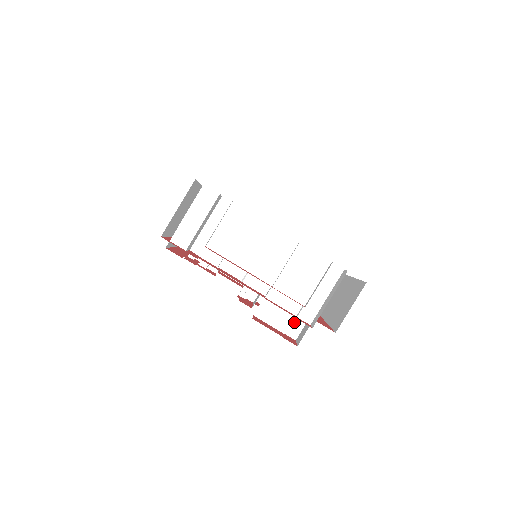
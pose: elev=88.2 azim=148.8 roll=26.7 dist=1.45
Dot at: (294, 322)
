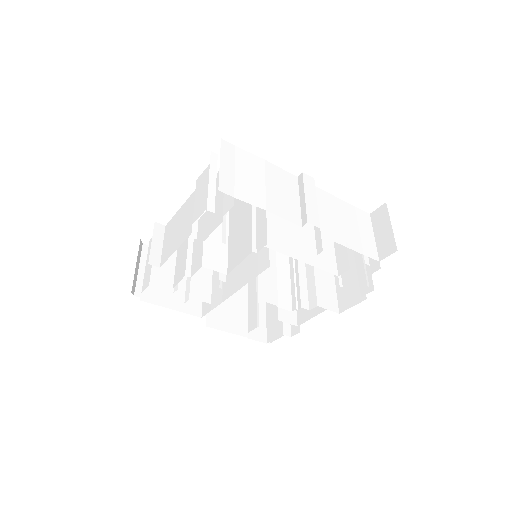
Dot at: (258, 235)
